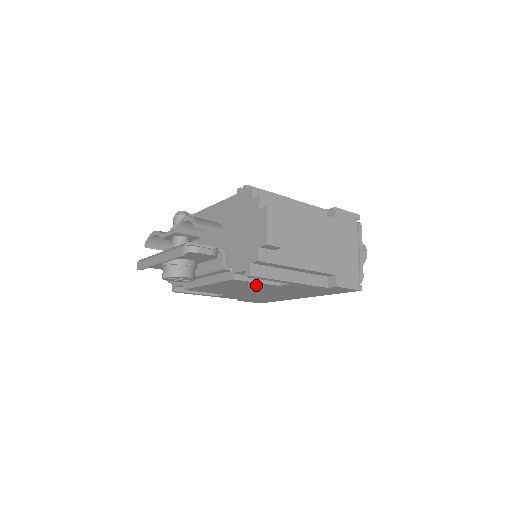
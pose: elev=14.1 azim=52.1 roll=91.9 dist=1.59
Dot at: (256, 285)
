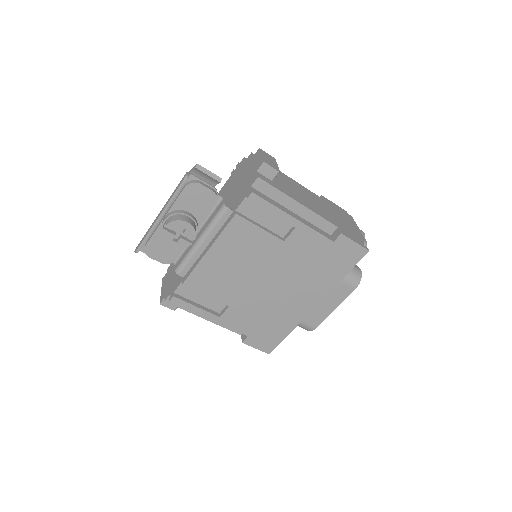
Dot at: (260, 242)
